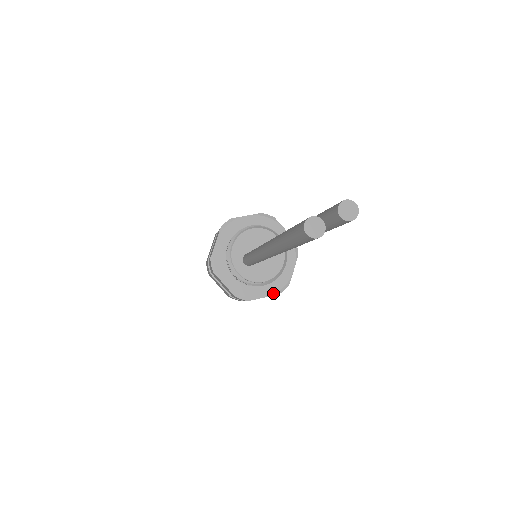
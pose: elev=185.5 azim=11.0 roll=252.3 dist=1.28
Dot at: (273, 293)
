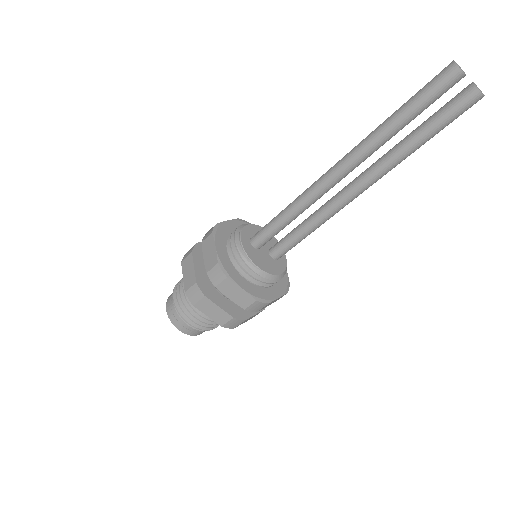
Dot at: (252, 294)
